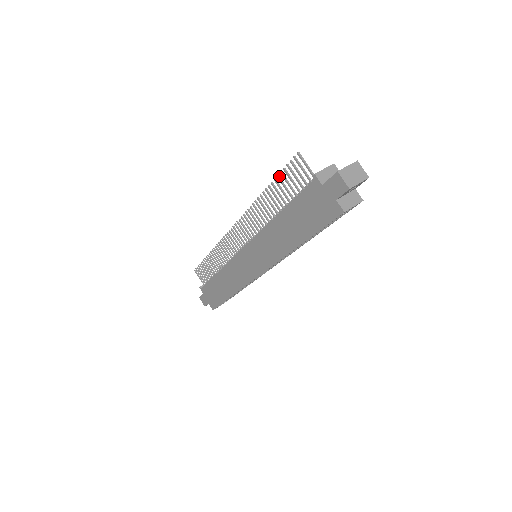
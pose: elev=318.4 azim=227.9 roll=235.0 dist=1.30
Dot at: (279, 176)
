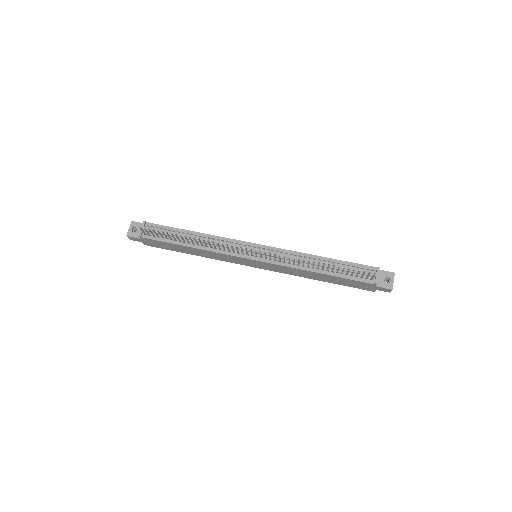
Dot at: occluded
